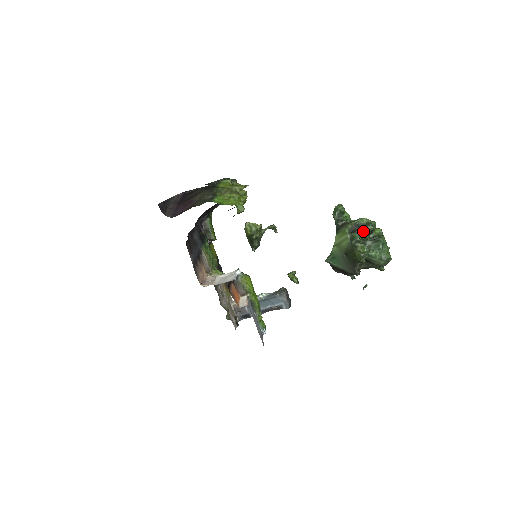
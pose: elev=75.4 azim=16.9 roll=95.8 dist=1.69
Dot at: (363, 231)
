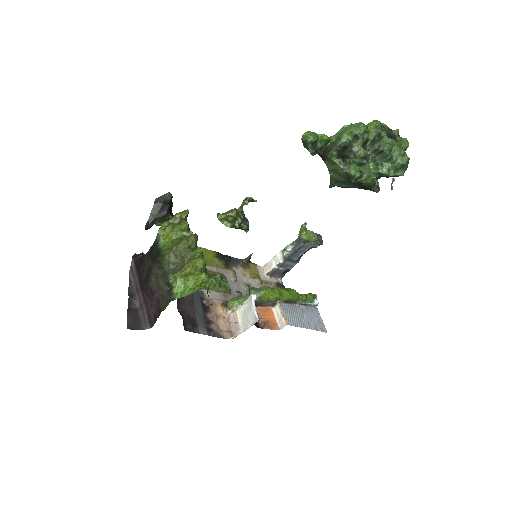
Dot at: (356, 151)
